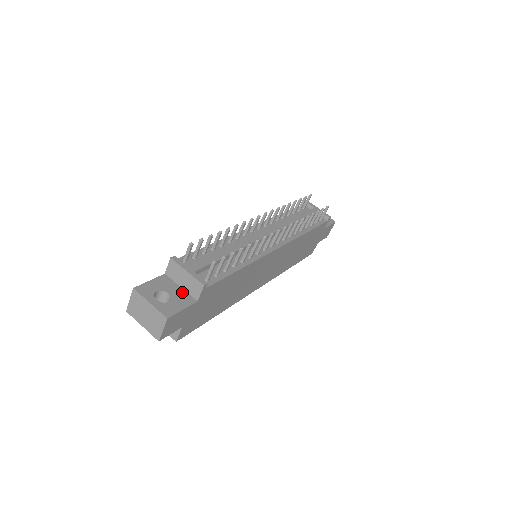
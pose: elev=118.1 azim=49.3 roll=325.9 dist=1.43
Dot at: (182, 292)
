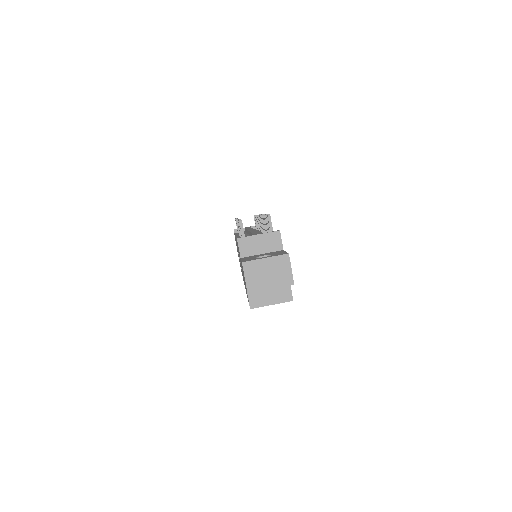
Dot at: (268, 253)
